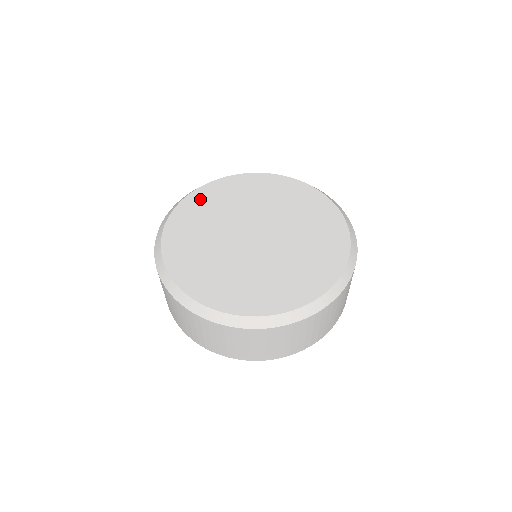
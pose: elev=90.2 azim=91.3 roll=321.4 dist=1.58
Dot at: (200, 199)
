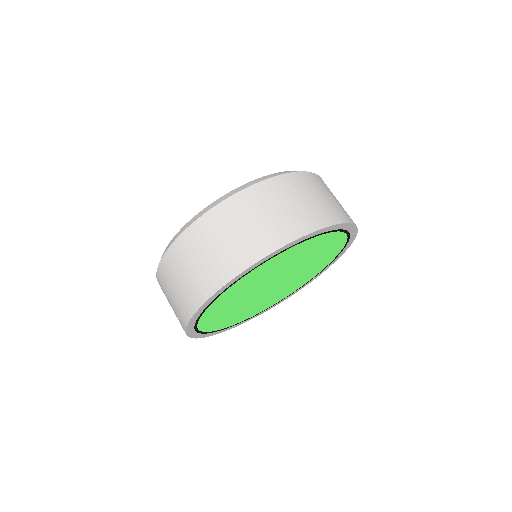
Dot at: occluded
